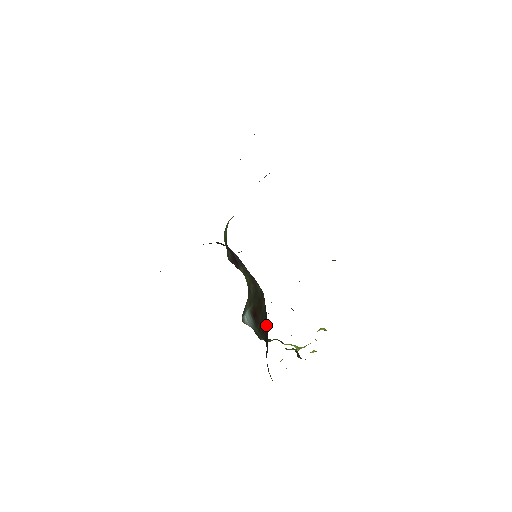
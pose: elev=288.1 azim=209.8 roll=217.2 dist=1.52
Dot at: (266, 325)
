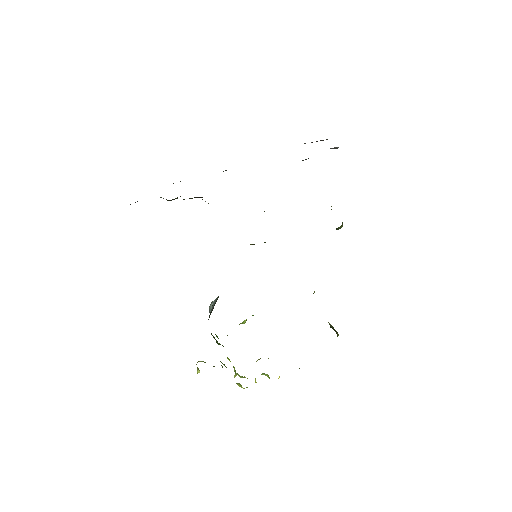
Dot at: occluded
